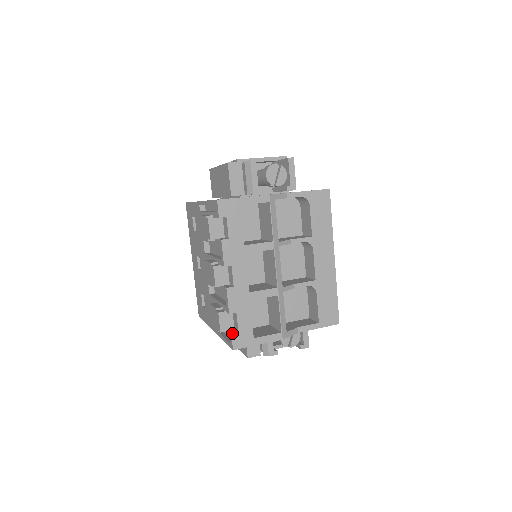
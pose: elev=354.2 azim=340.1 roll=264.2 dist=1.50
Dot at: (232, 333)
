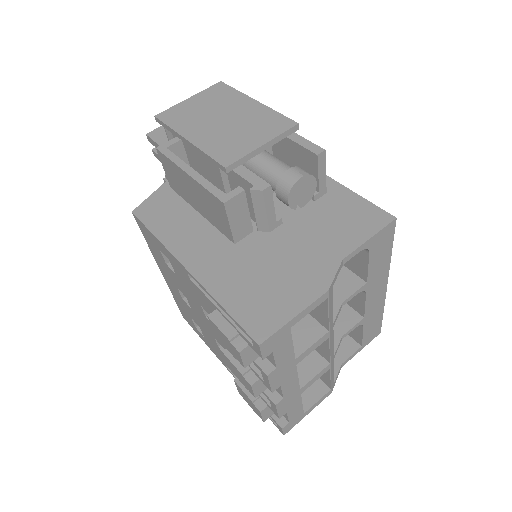
Dot at: (281, 424)
